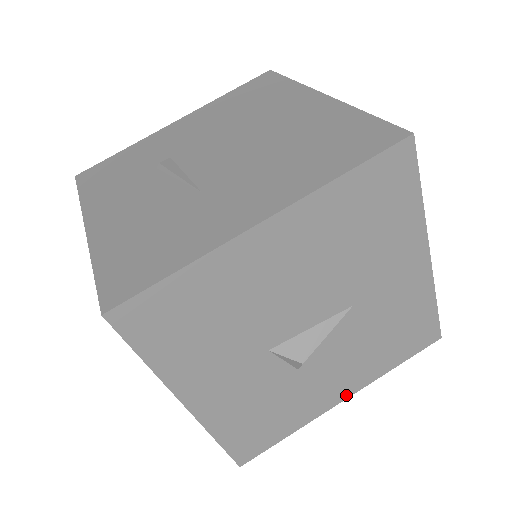
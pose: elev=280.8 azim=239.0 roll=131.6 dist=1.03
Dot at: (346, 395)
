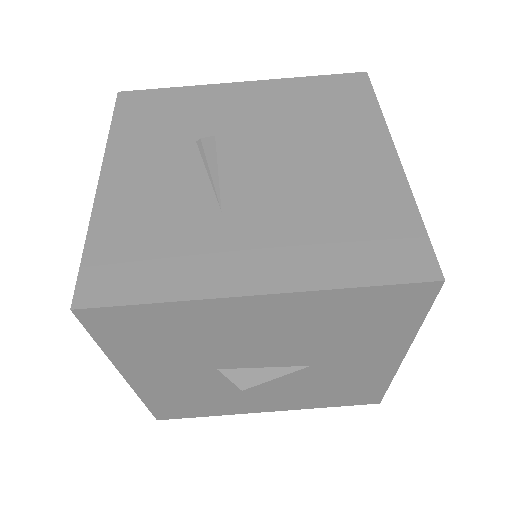
Dot at: (273, 409)
